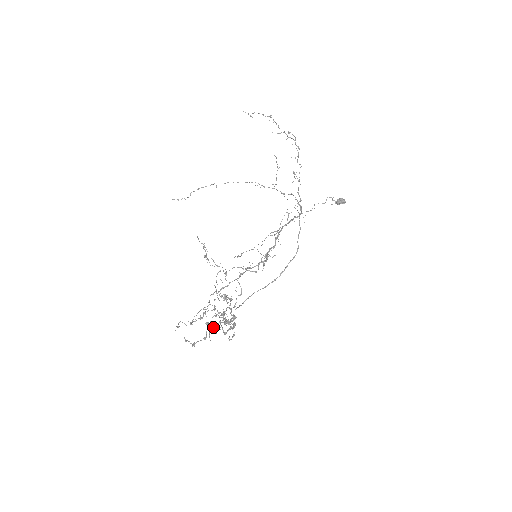
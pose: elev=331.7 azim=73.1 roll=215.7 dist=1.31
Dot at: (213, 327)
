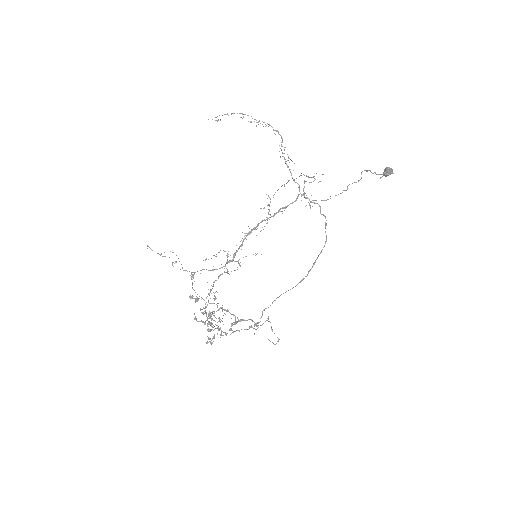
Dot at: occluded
